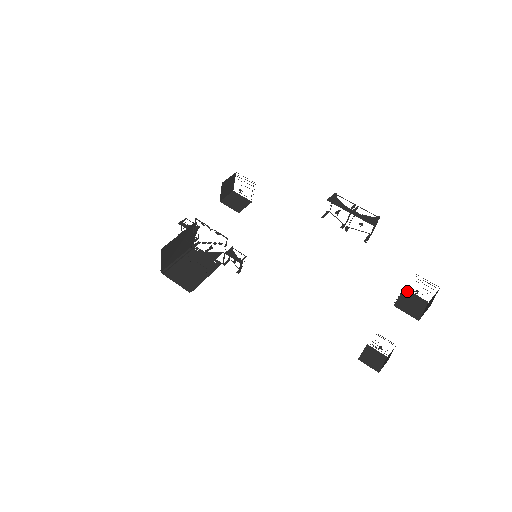
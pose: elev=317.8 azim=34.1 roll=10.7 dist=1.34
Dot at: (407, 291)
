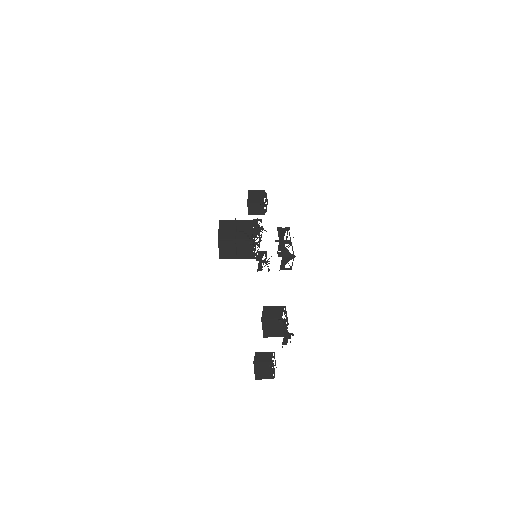
Dot at: occluded
